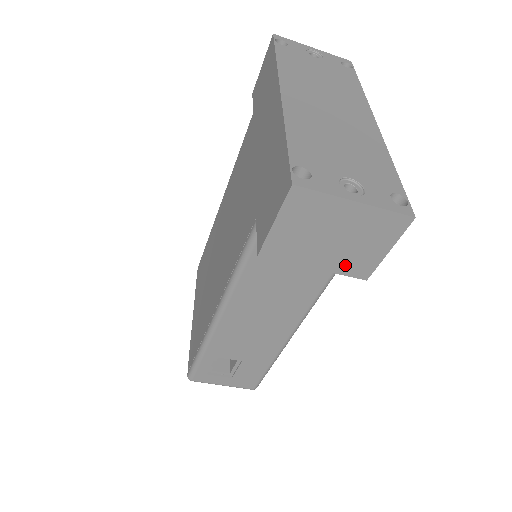
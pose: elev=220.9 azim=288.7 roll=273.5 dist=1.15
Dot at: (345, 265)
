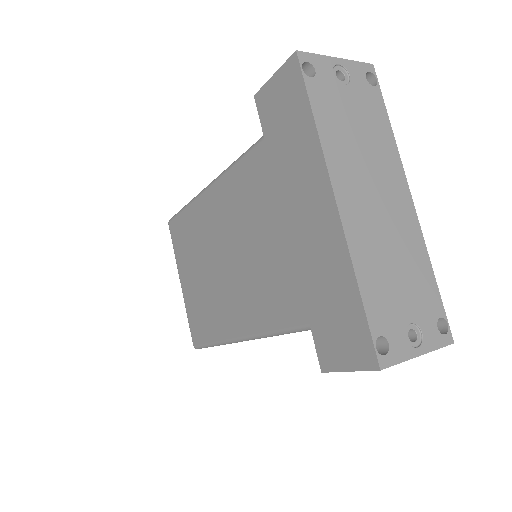
Dot at: occluded
